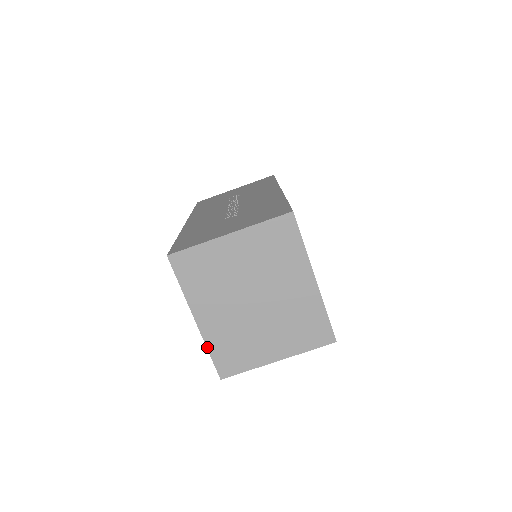
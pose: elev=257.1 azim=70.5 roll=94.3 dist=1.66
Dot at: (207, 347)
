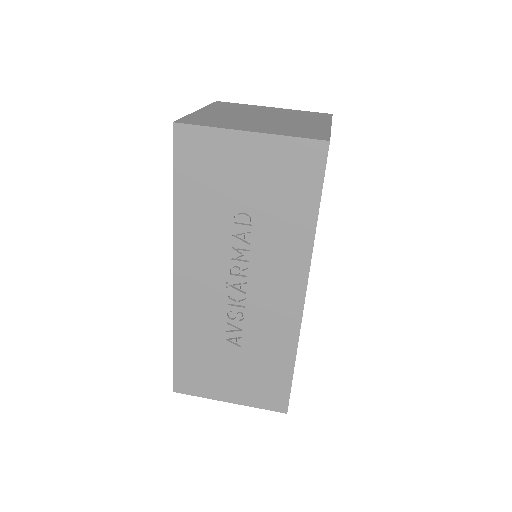
Dot at: (188, 115)
